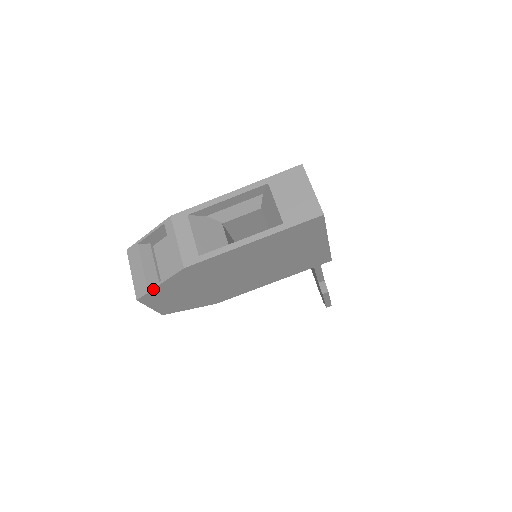
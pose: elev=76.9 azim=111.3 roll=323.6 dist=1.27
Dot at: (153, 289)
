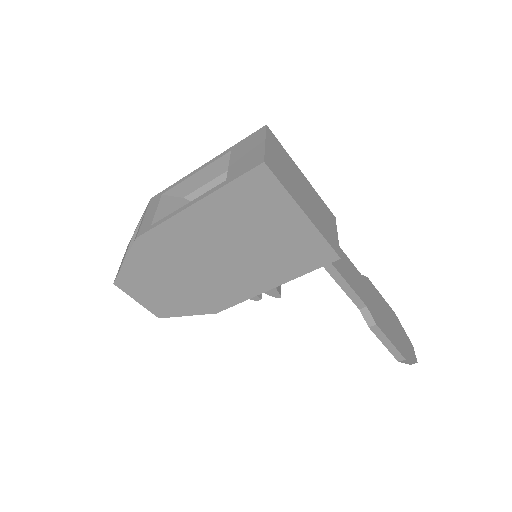
Dot at: (122, 269)
